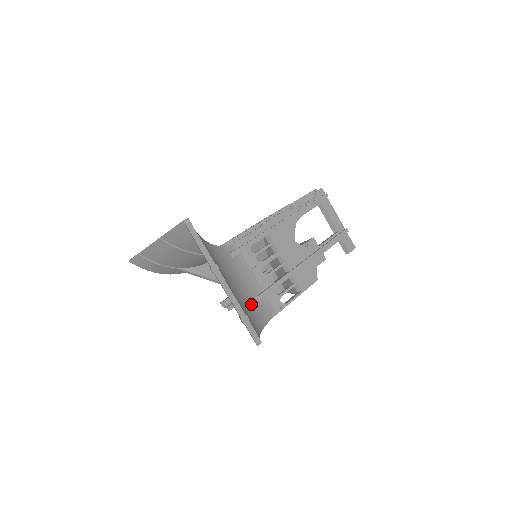
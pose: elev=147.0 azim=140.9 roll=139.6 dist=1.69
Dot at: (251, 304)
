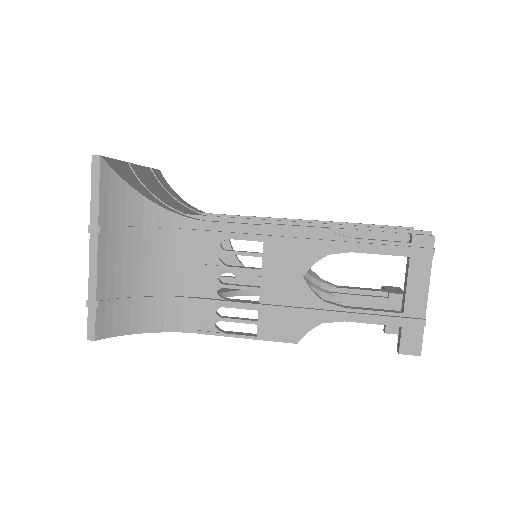
Dot at: (160, 298)
